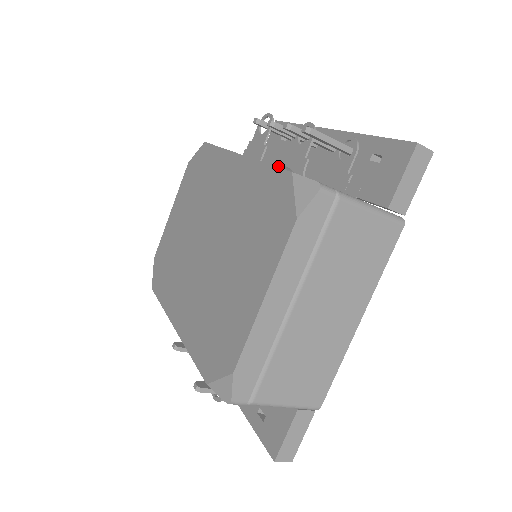
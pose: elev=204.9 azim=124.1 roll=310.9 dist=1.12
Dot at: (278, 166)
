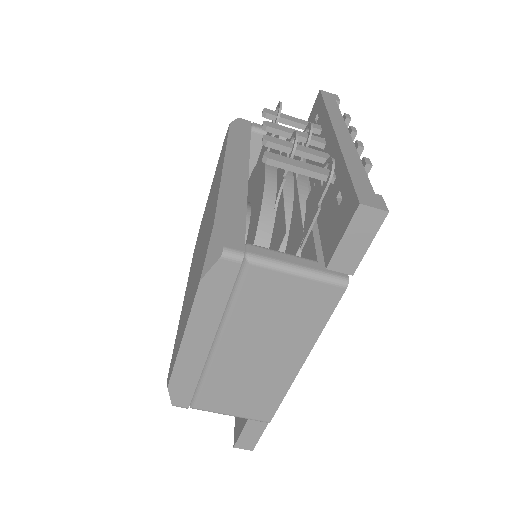
Dot at: (264, 177)
